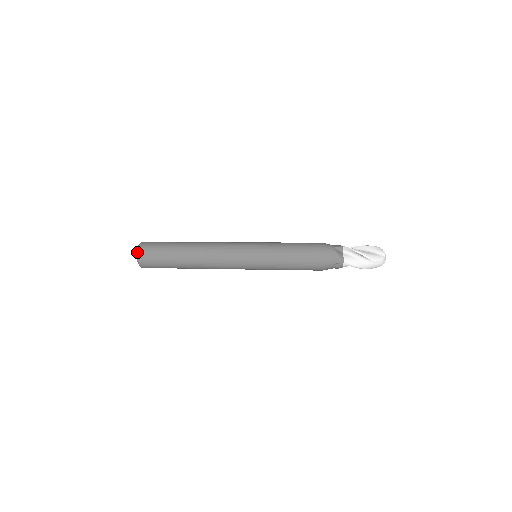
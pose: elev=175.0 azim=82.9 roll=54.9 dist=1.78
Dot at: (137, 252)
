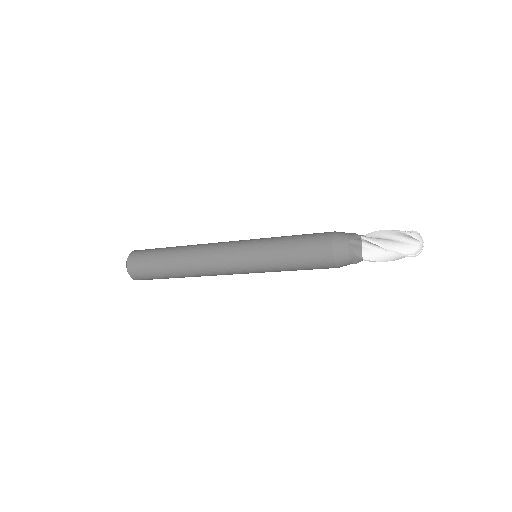
Dot at: (133, 251)
